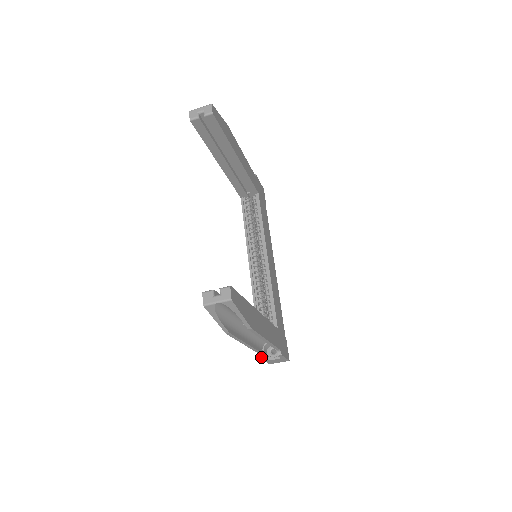
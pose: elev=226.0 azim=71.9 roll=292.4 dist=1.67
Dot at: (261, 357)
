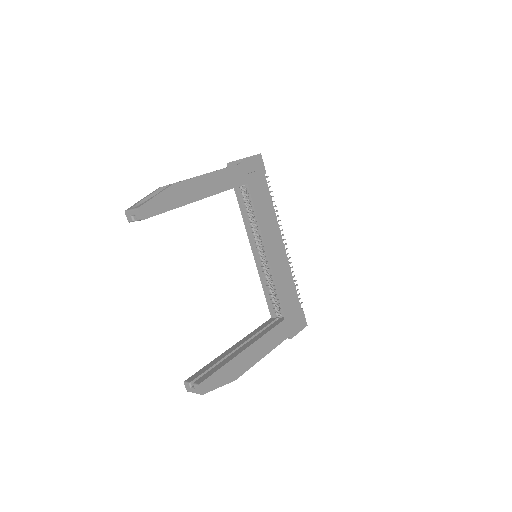
Dot at: occluded
